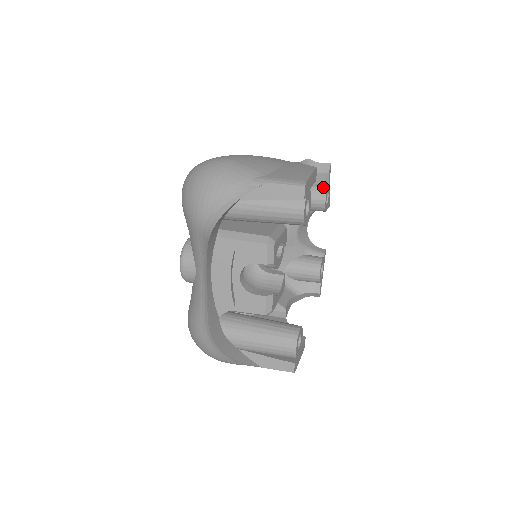
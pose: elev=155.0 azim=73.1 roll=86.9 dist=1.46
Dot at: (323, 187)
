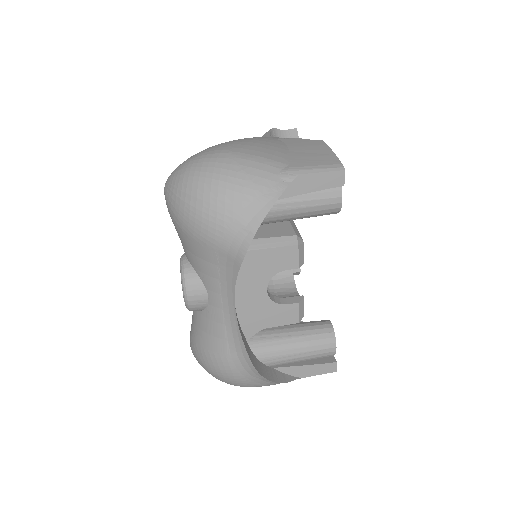
Dot at: occluded
